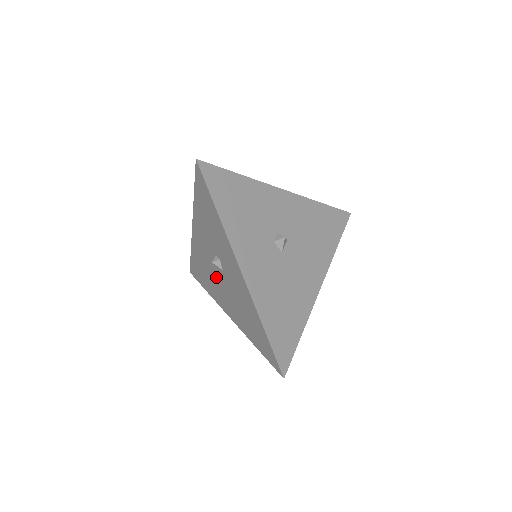
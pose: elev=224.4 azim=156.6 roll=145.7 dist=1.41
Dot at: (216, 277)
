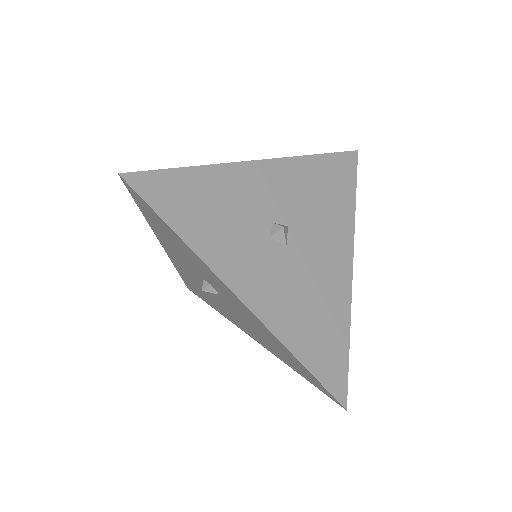
Dot at: (216, 299)
